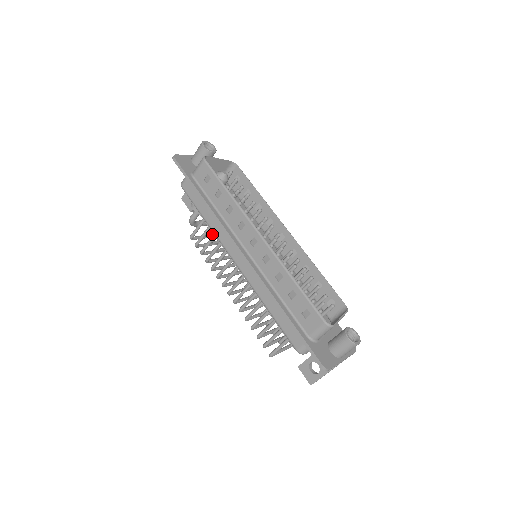
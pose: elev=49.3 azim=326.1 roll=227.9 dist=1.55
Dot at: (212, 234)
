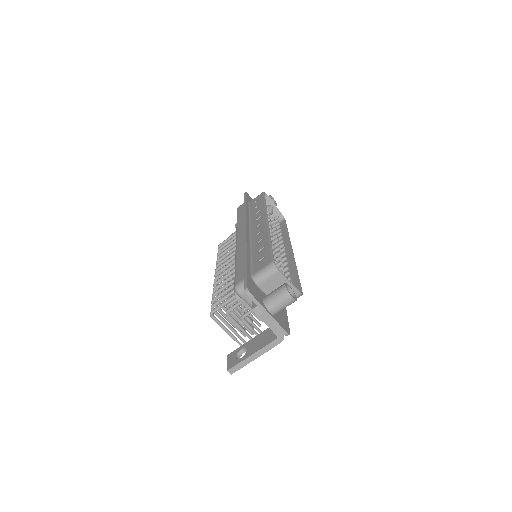
Dot at: occluded
